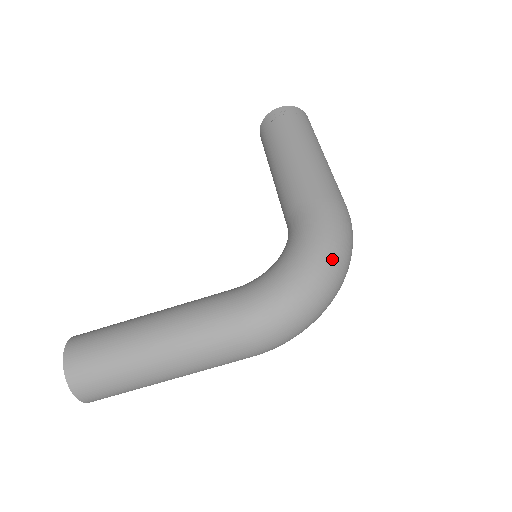
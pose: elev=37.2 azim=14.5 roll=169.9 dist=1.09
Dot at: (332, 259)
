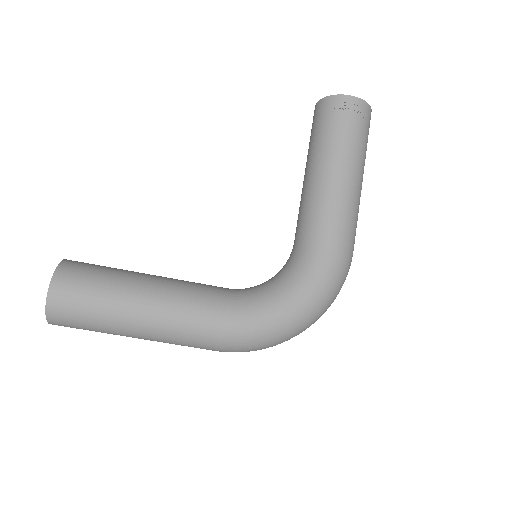
Dot at: (319, 311)
